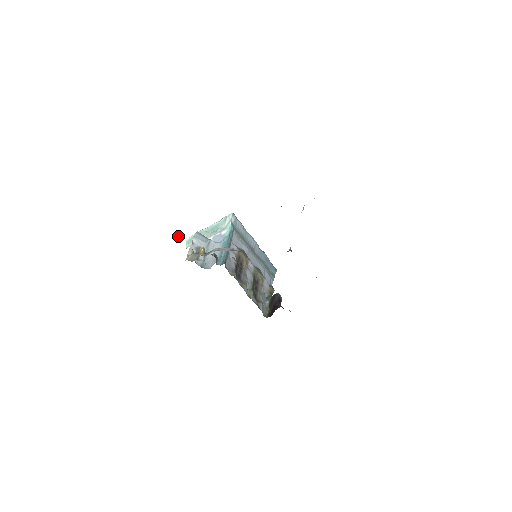
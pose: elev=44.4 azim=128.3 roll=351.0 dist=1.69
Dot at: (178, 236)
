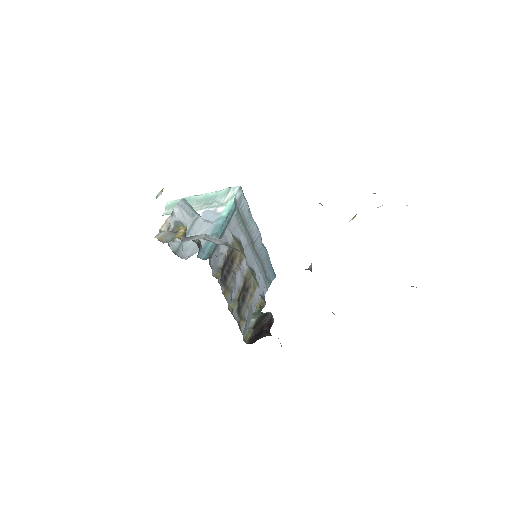
Dot at: (157, 195)
